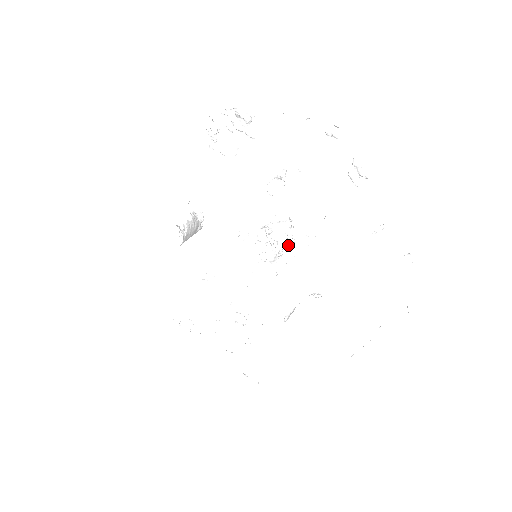
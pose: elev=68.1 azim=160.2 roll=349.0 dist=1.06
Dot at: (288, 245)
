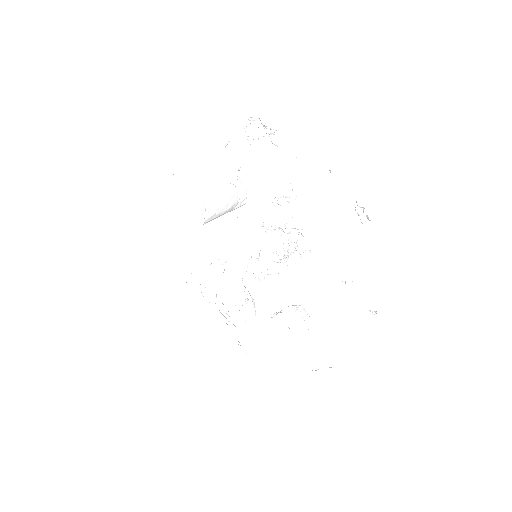
Dot at: (293, 253)
